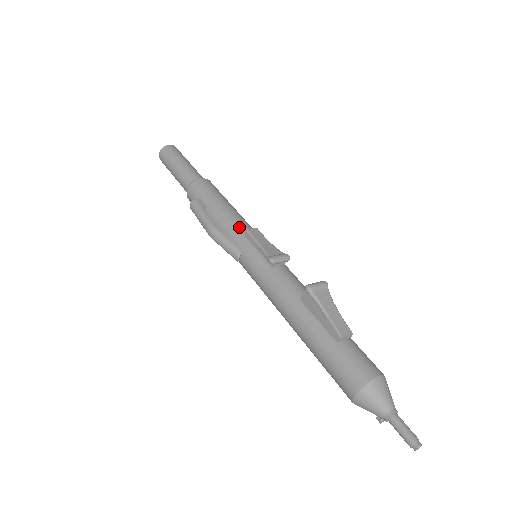
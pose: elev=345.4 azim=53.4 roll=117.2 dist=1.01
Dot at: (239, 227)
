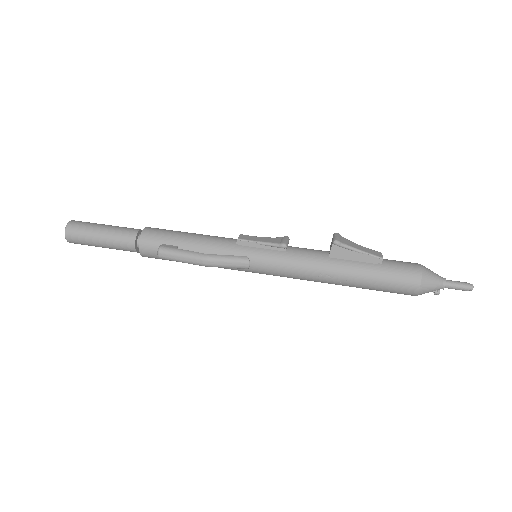
Dot at: (226, 242)
